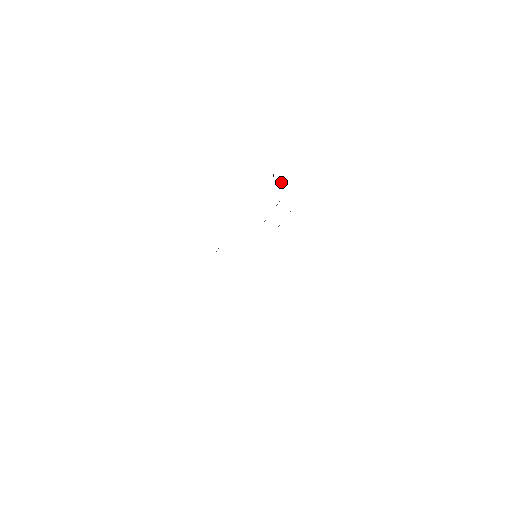
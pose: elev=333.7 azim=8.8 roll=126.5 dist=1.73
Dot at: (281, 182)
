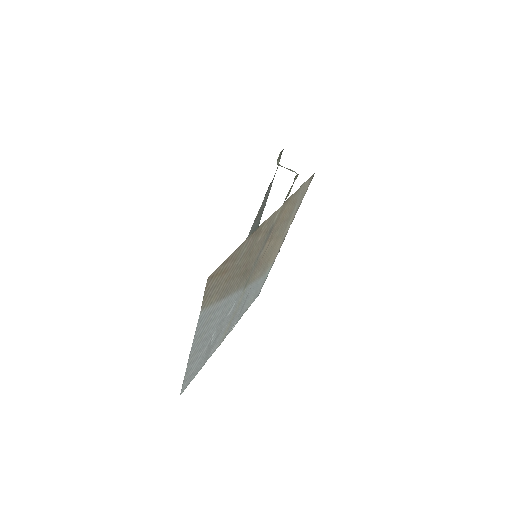
Dot at: occluded
